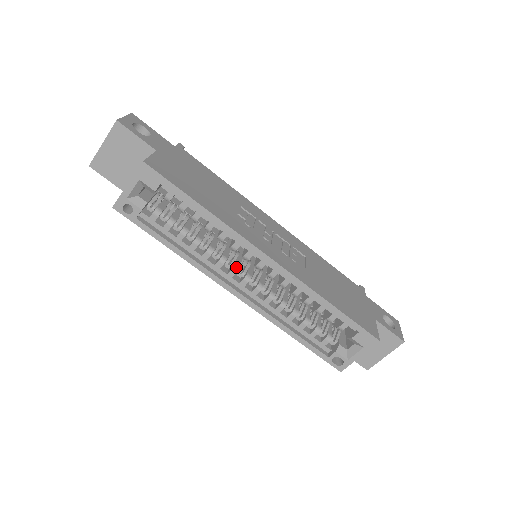
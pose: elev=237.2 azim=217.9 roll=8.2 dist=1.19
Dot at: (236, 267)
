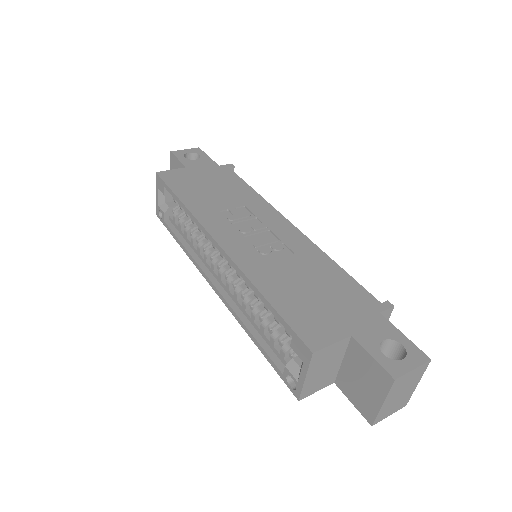
Dot at: (215, 260)
